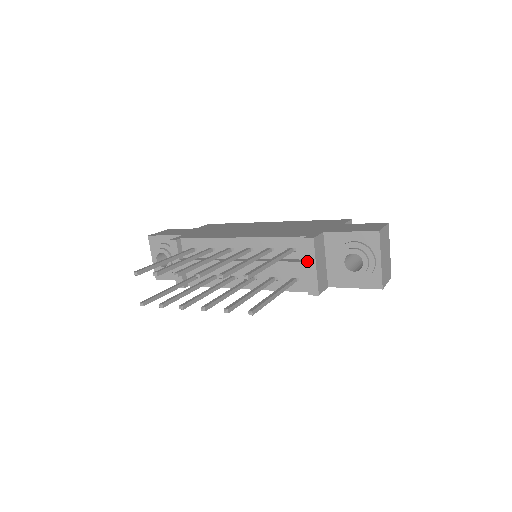
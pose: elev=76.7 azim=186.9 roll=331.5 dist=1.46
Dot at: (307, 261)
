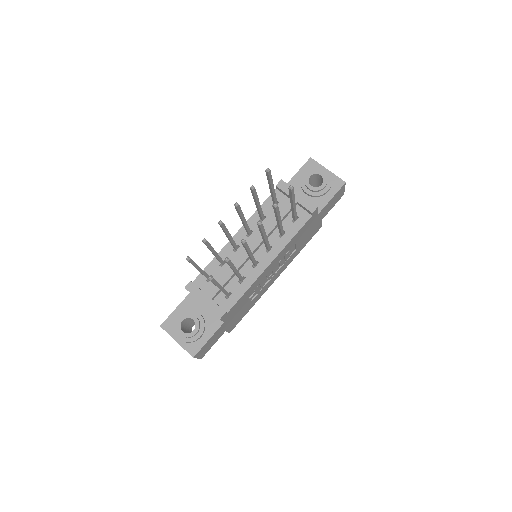
Dot at: occluded
